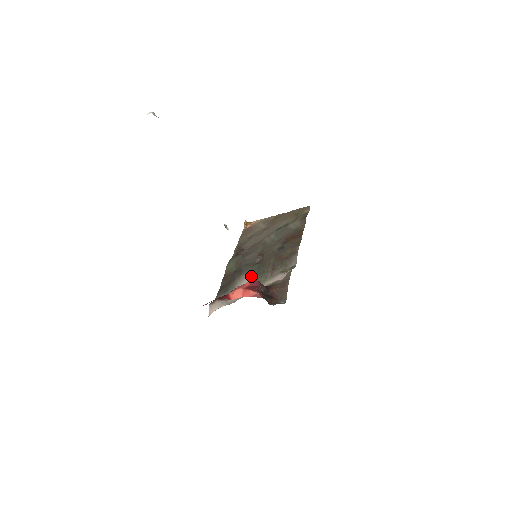
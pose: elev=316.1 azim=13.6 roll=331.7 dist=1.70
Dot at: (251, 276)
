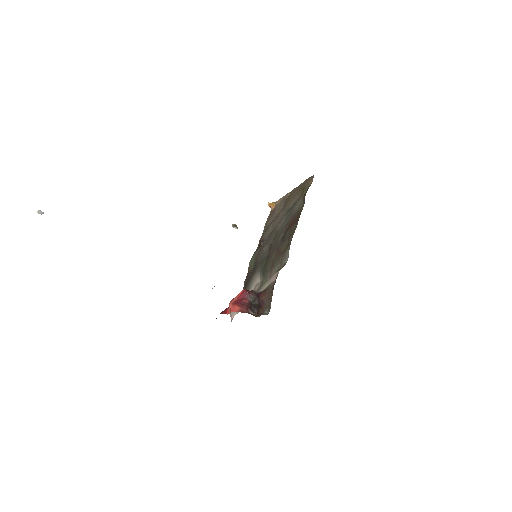
Dot at: (260, 276)
